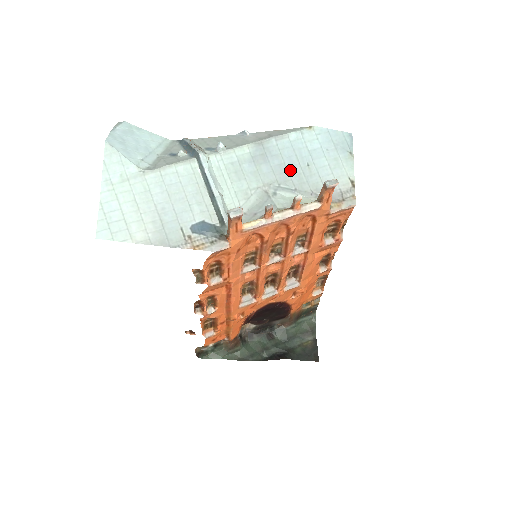
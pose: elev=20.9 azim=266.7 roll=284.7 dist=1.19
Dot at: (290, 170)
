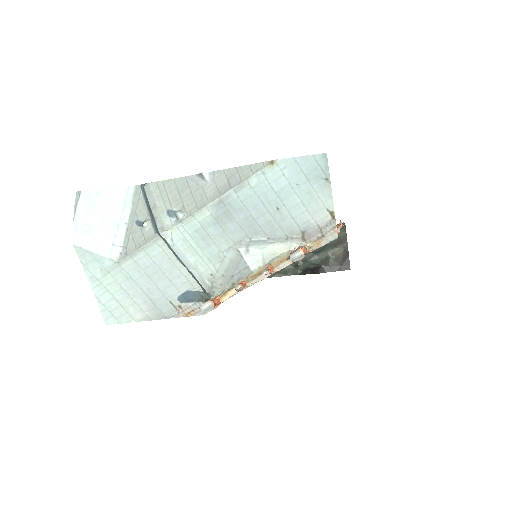
Dot at: (258, 220)
